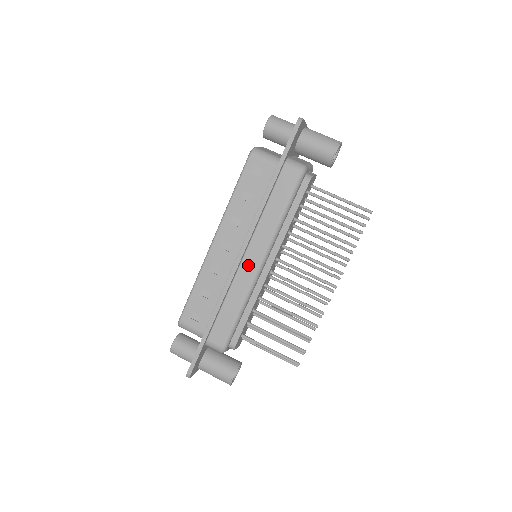
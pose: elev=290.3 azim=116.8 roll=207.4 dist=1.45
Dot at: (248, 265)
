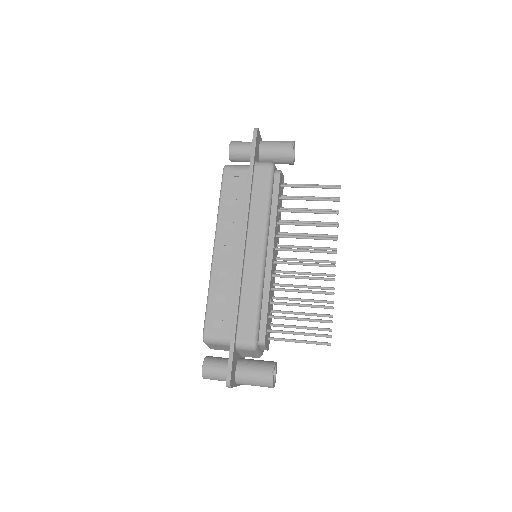
Dot at: (252, 256)
